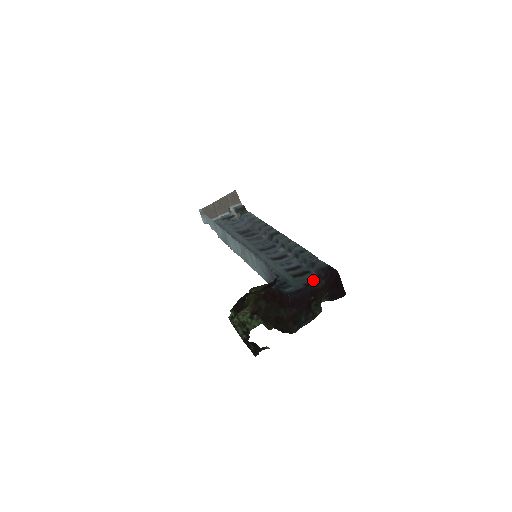
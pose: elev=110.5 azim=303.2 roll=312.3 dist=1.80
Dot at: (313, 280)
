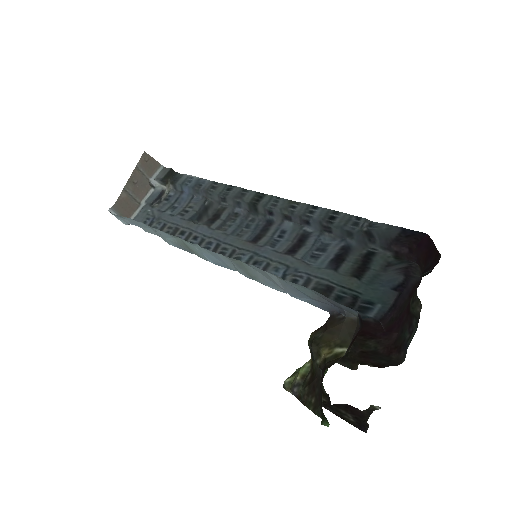
Dot at: (401, 272)
